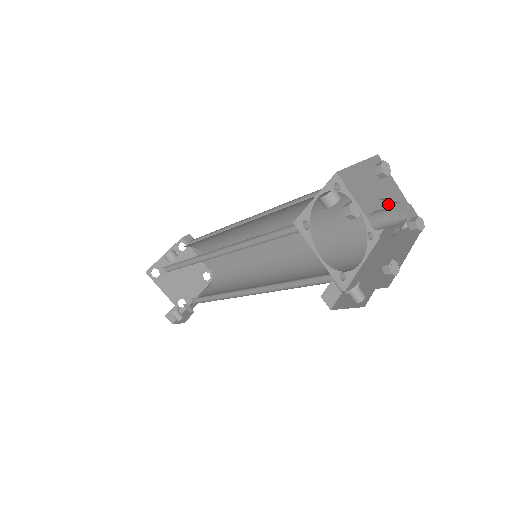
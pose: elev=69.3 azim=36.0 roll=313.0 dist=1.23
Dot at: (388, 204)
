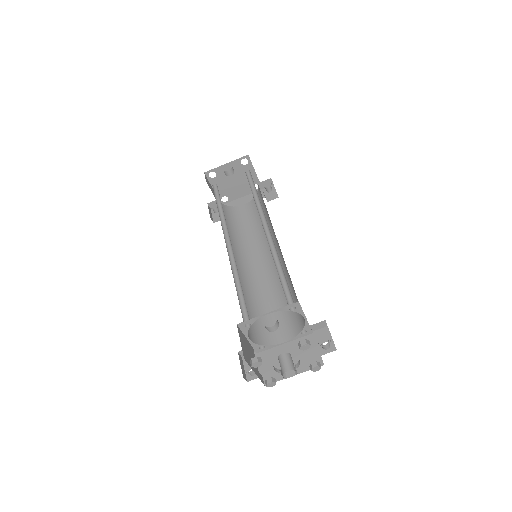
Dot at: (292, 361)
